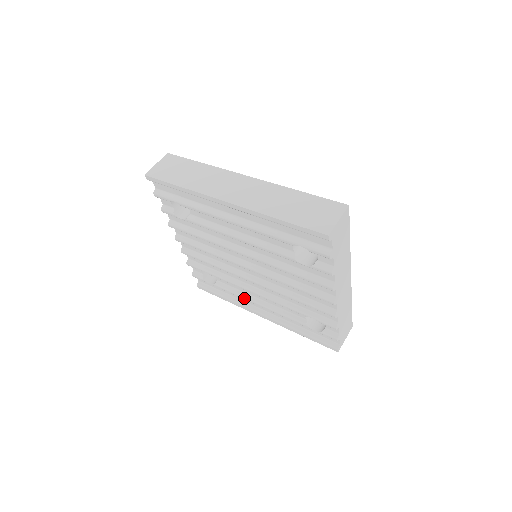
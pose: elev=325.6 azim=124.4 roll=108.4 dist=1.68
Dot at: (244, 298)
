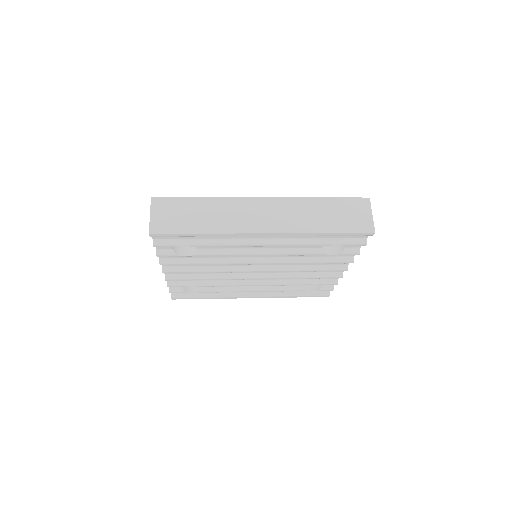
Dot at: (237, 291)
